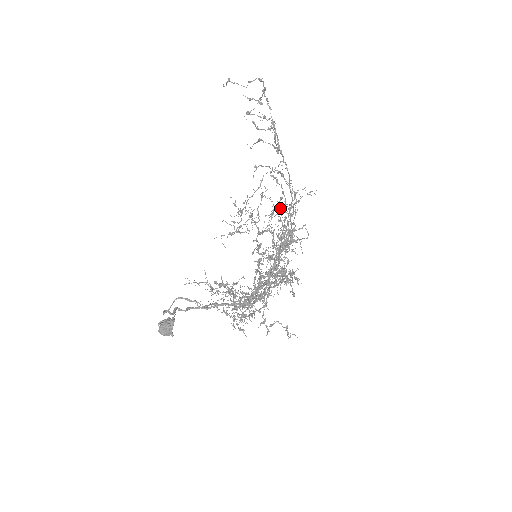
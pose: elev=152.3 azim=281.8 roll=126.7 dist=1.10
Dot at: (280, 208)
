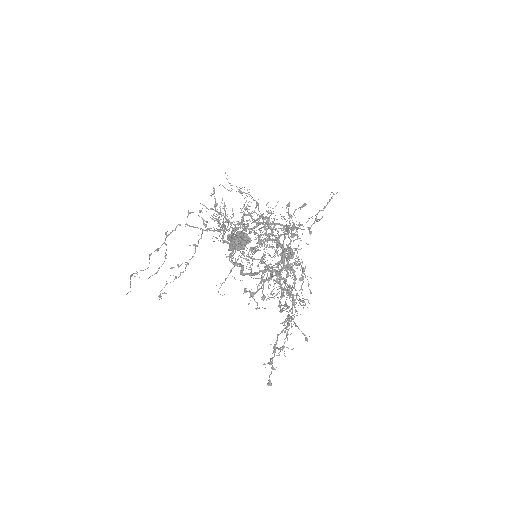
Dot at: occluded
